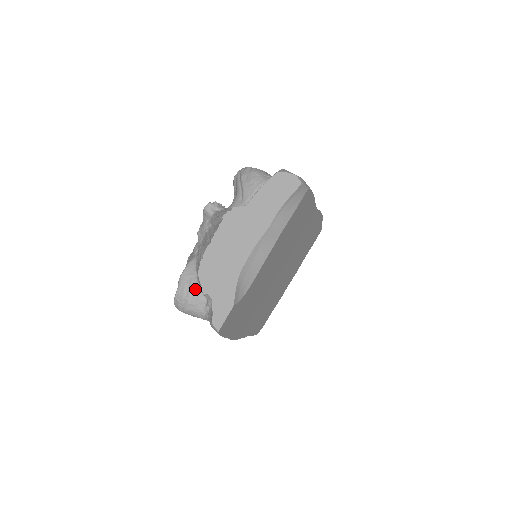
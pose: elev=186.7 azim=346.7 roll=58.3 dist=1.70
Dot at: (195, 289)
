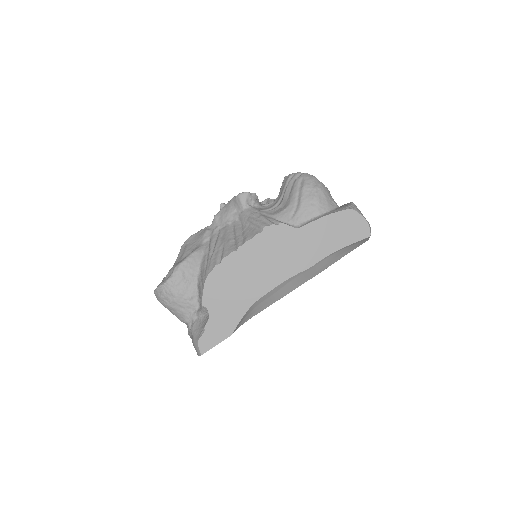
Dot at: (190, 289)
